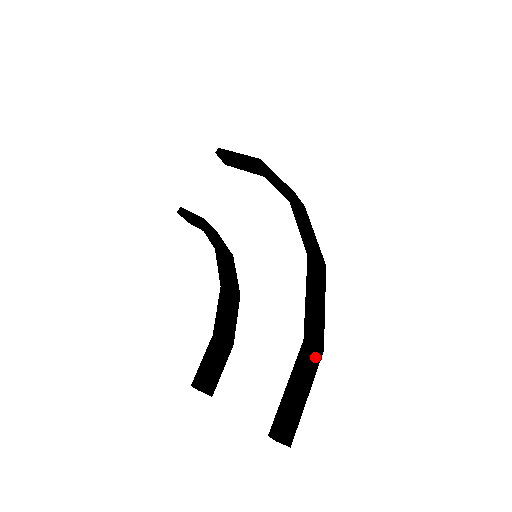
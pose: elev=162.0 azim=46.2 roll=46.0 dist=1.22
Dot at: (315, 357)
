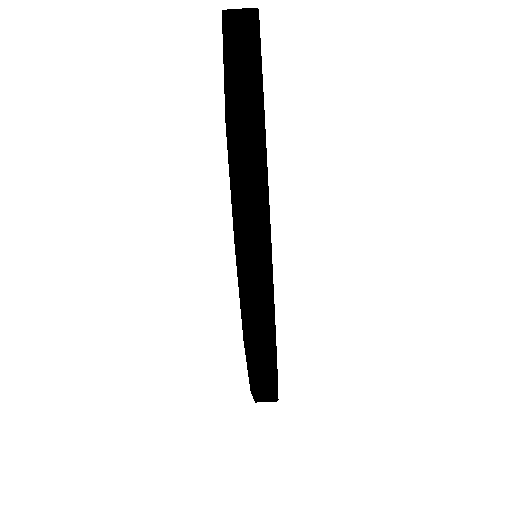
Dot at: (266, 392)
